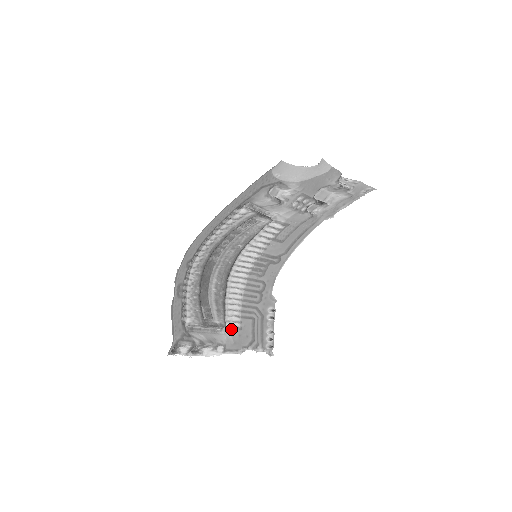
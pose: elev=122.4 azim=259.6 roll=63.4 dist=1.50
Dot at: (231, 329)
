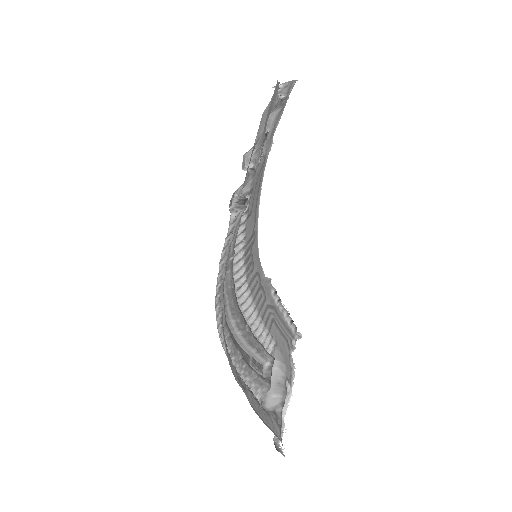
Dot at: (272, 354)
